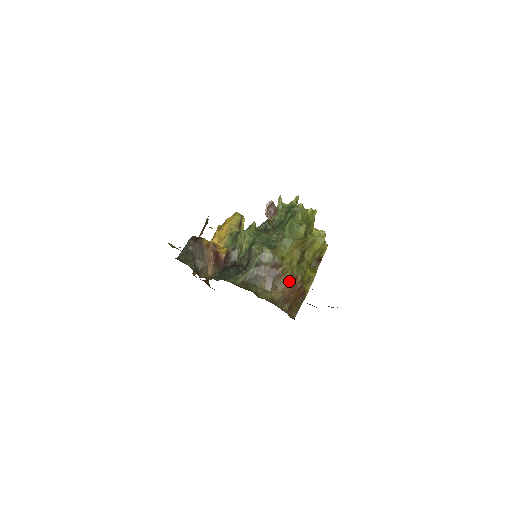
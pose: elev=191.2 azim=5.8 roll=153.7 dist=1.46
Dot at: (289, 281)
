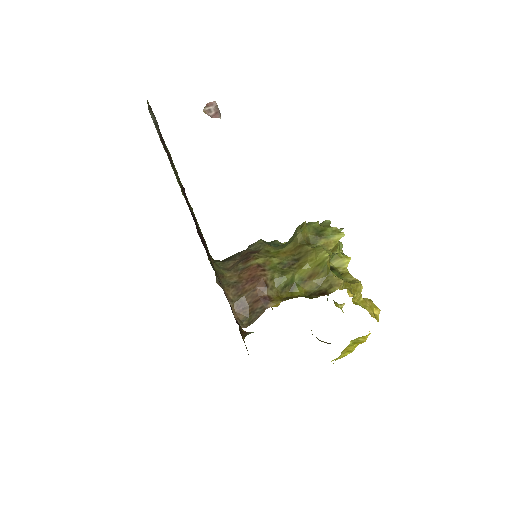
Dot at: (253, 267)
